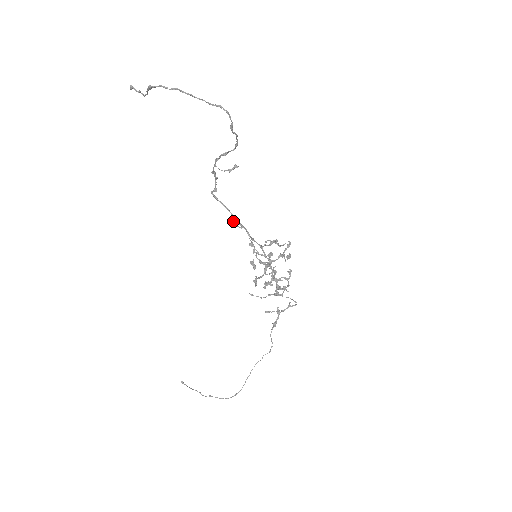
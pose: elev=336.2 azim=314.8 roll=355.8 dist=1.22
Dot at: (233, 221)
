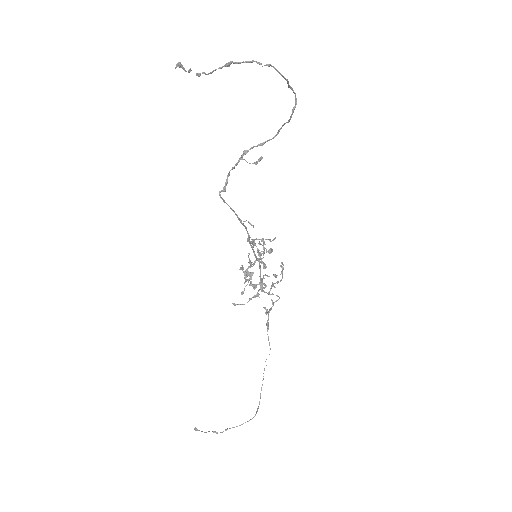
Dot at: (243, 221)
